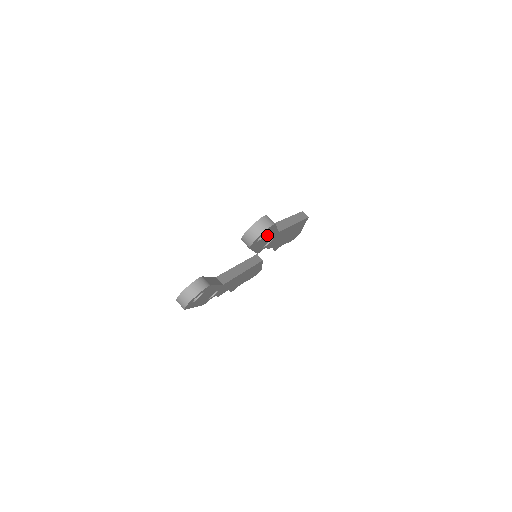
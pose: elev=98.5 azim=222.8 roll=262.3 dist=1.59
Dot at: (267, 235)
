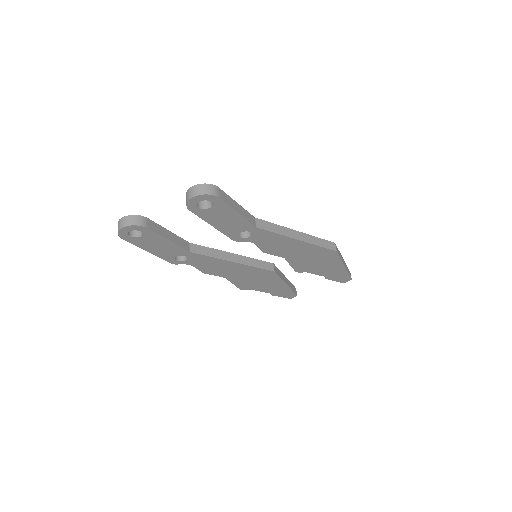
Dot at: (221, 212)
